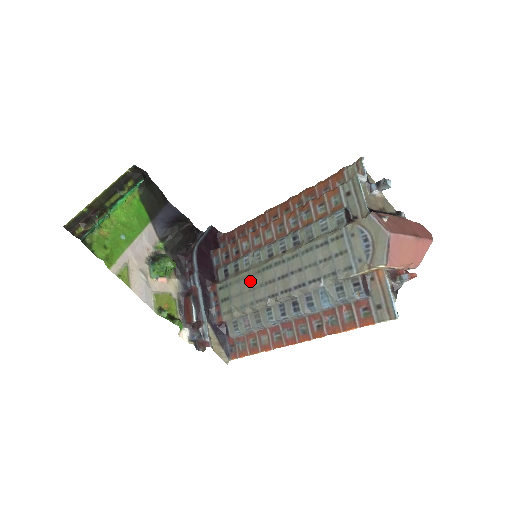
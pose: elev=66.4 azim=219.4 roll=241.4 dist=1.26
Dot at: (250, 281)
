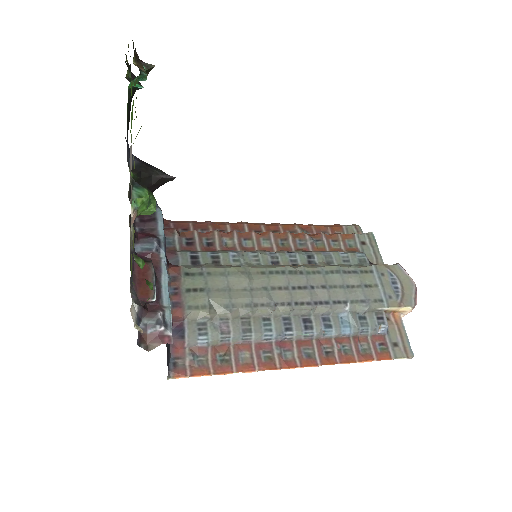
Dot at: (249, 279)
